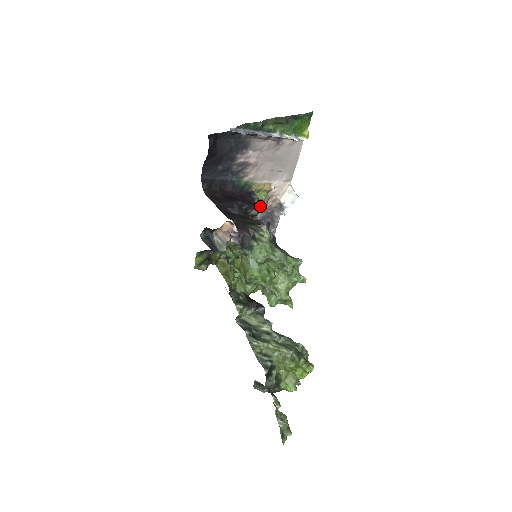
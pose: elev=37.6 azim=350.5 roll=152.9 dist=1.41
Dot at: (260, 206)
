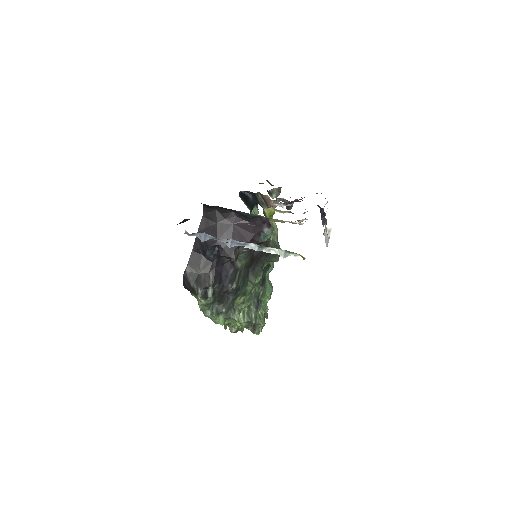
Dot at: (266, 239)
